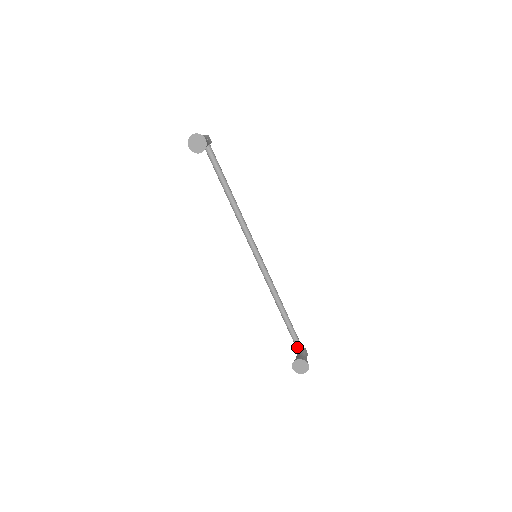
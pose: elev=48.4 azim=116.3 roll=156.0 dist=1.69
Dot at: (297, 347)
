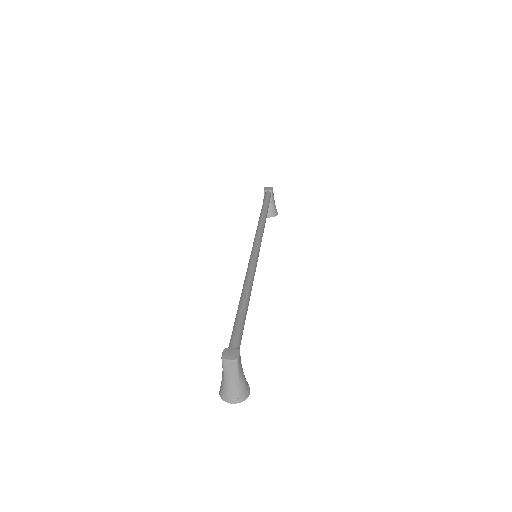
Dot at: occluded
